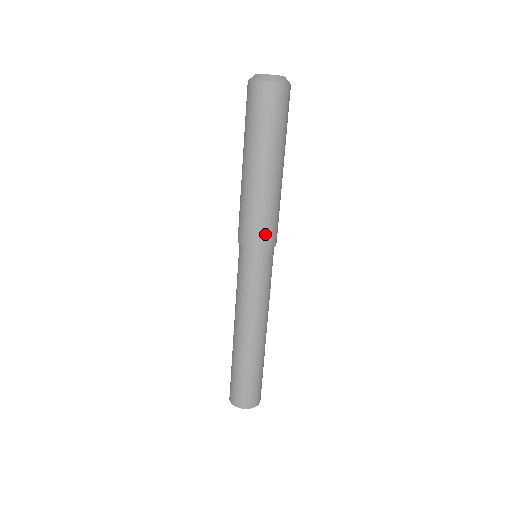
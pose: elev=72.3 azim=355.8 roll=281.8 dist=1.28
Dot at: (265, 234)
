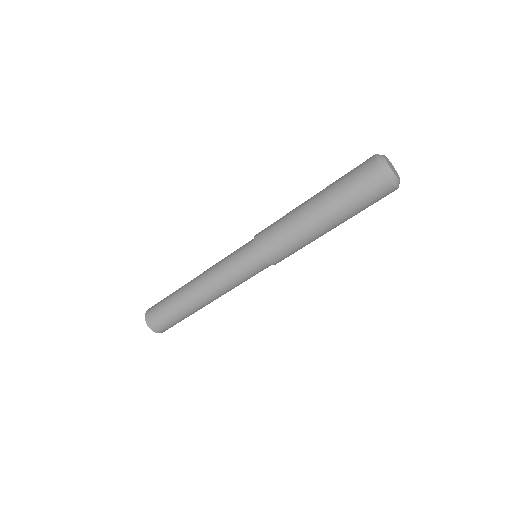
Dot at: (280, 258)
